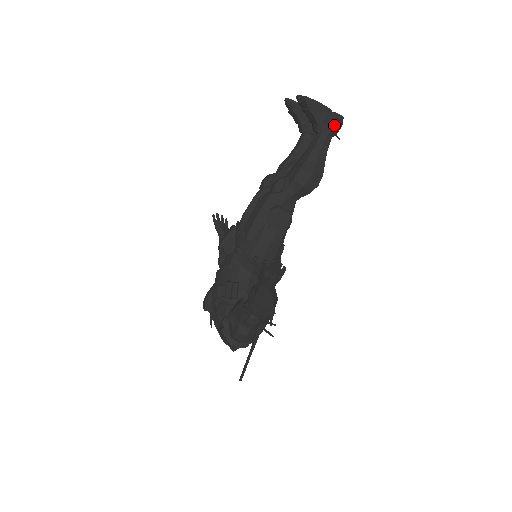
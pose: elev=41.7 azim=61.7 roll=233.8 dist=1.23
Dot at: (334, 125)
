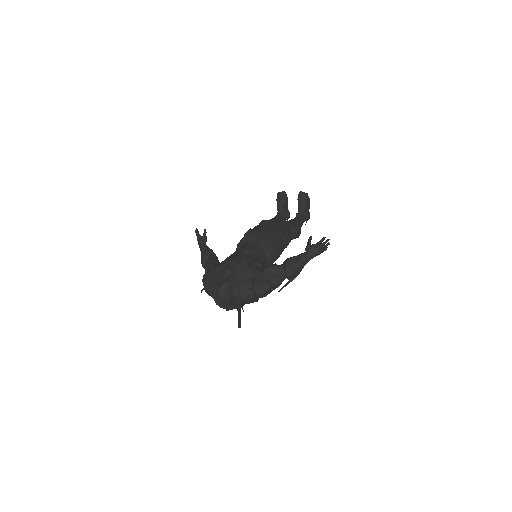
Dot at: (309, 216)
